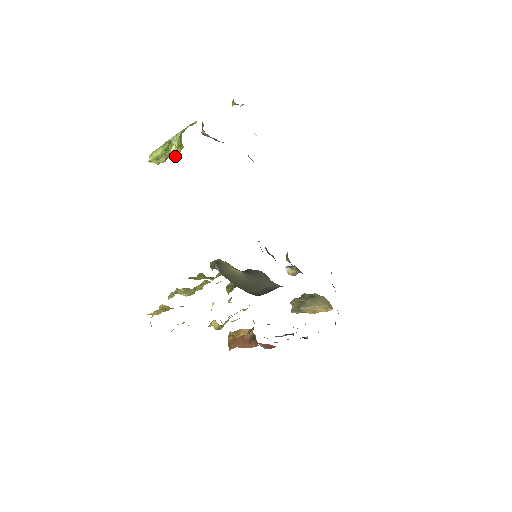
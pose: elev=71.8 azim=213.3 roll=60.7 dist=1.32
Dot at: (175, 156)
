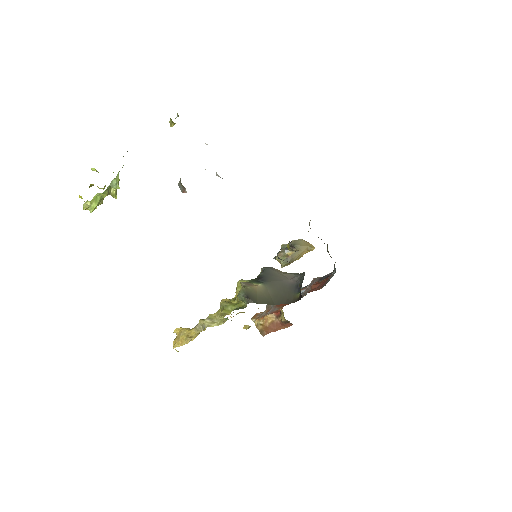
Dot at: occluded
